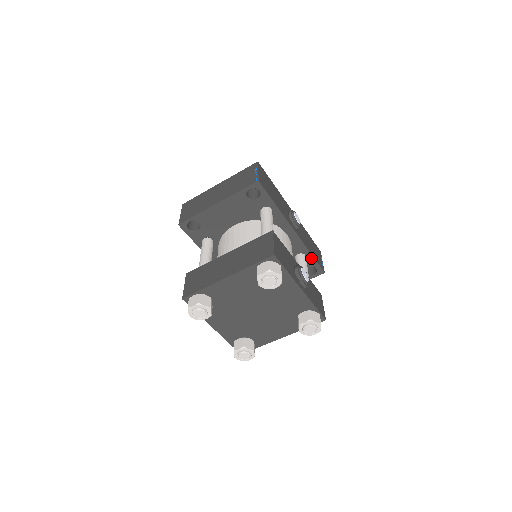
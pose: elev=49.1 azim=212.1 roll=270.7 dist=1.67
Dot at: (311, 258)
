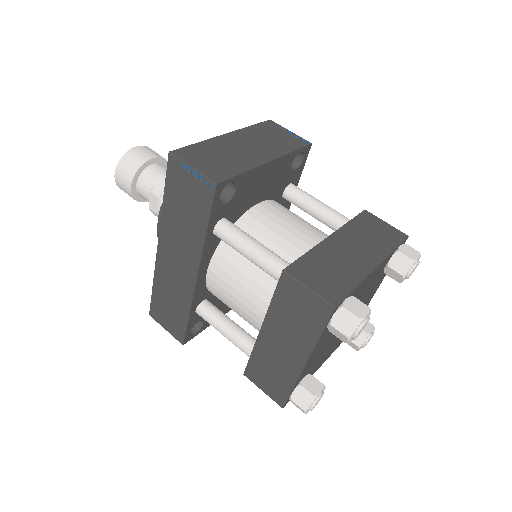
Dot at: occluded
